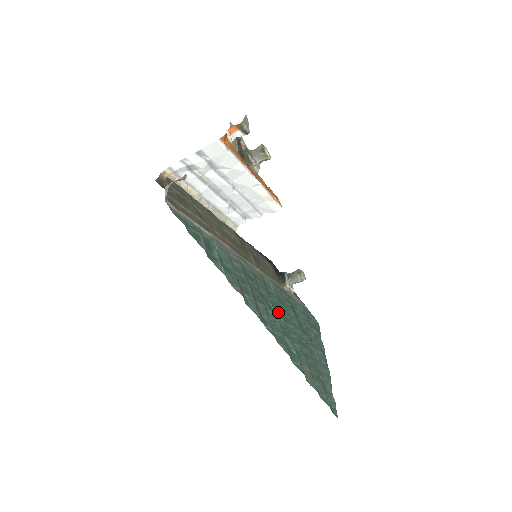
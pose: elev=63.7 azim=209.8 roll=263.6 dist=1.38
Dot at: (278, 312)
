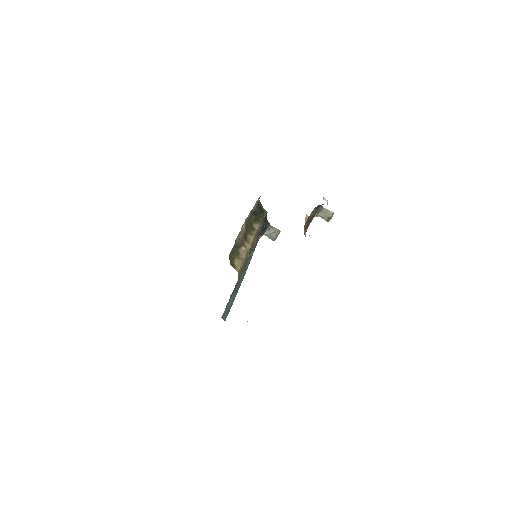
Dot at: occluded
